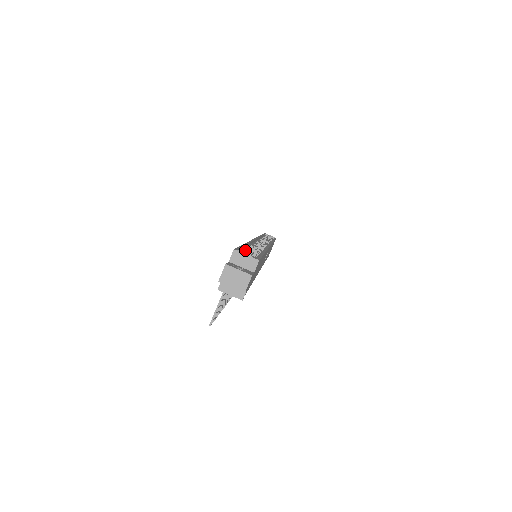
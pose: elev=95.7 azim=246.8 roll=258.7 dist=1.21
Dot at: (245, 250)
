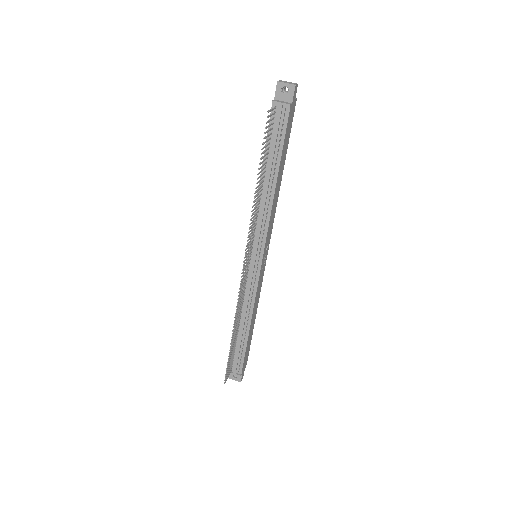
Dot at: occluded
